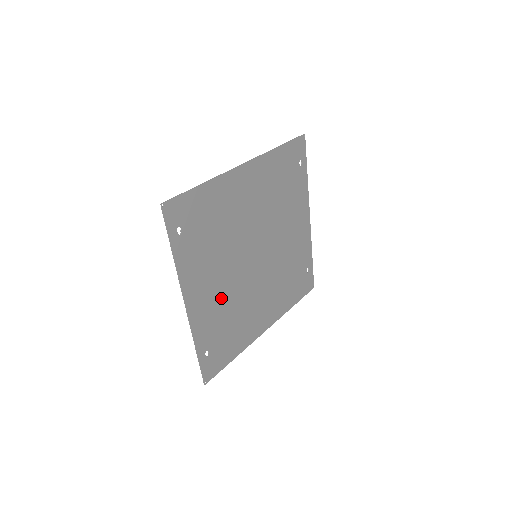
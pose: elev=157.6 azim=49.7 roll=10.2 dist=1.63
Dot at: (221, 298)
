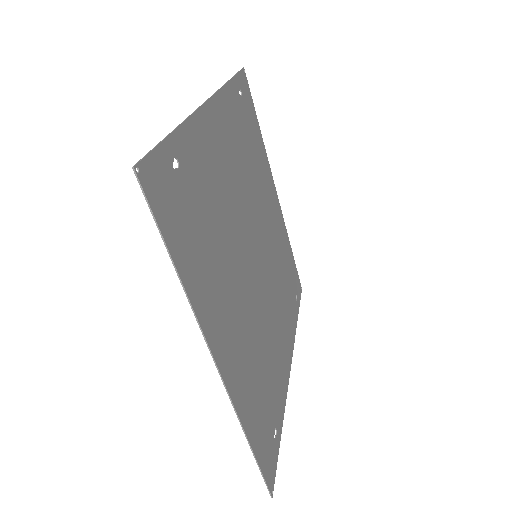
Dot at: (223, 187)
